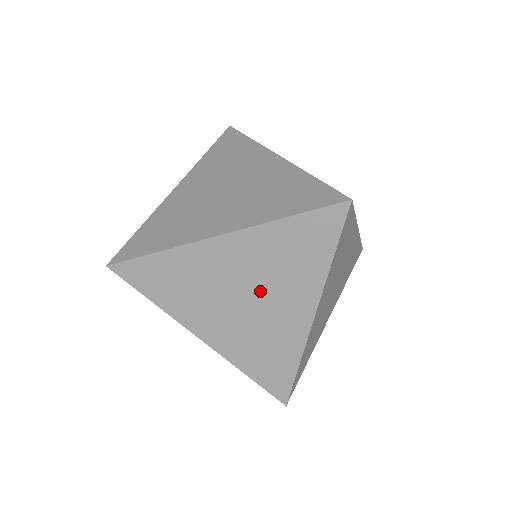
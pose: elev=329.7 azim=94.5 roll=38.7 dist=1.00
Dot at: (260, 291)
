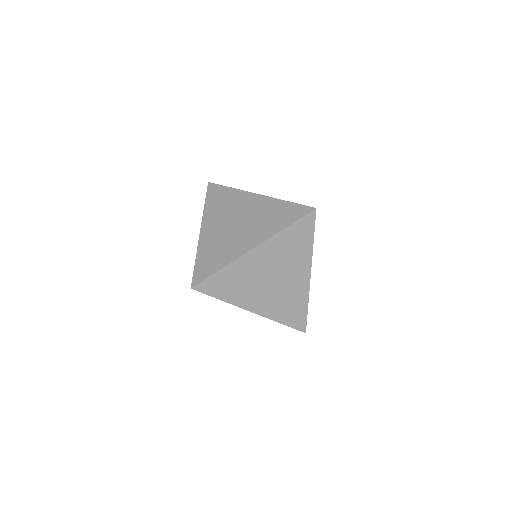
Dot at: (280, 272)
